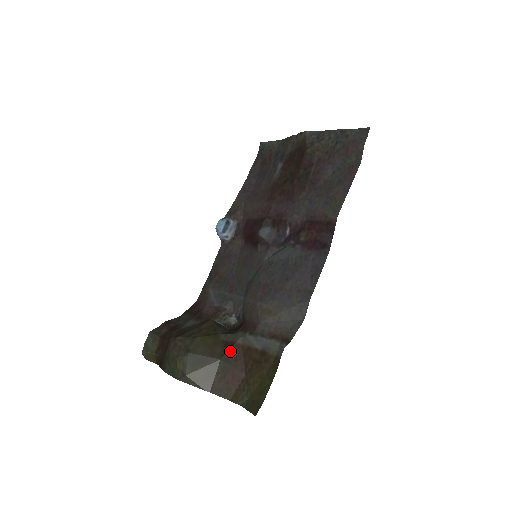
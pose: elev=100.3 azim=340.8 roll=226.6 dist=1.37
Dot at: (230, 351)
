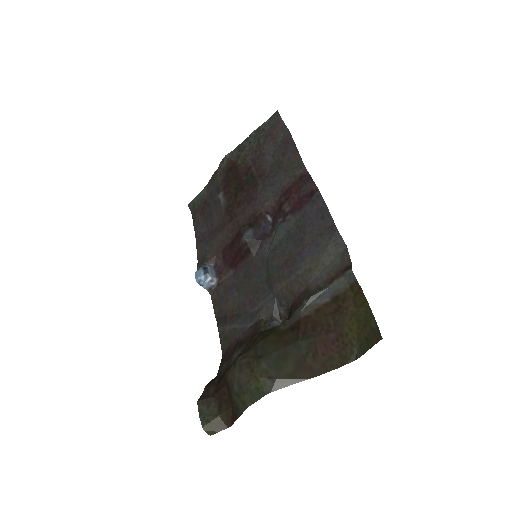
Dot at: (301, 328)
